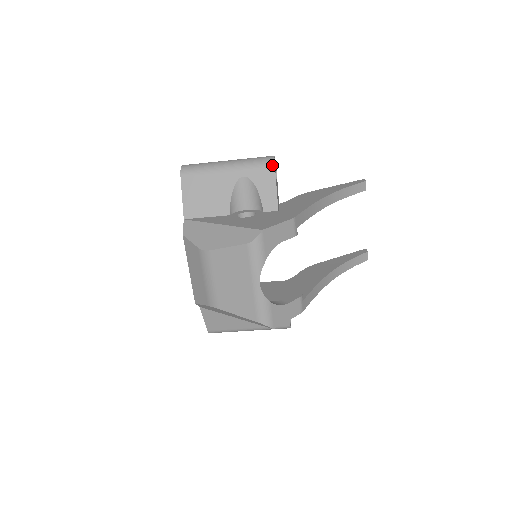
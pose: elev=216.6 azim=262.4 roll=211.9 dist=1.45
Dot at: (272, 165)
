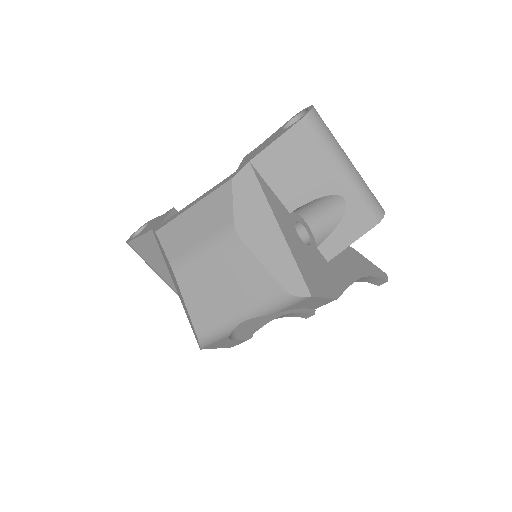
Dot at: (376, 222)
